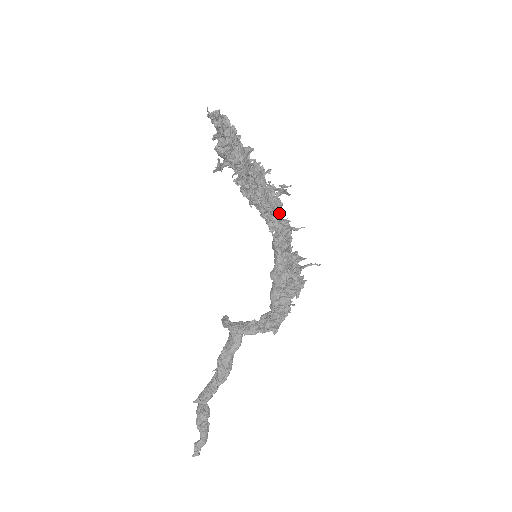
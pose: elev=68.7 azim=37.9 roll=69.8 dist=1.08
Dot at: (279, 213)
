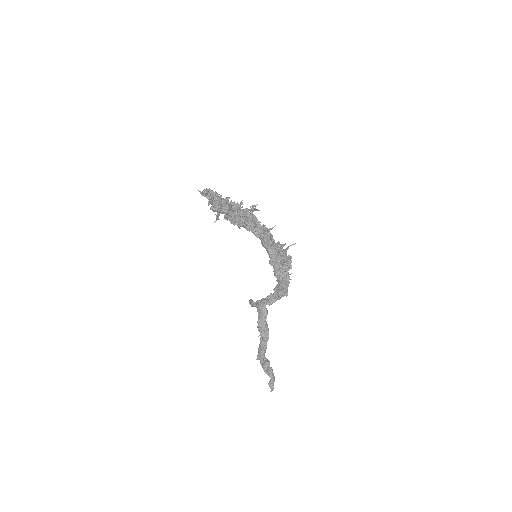
Dot at: (258, 225)
